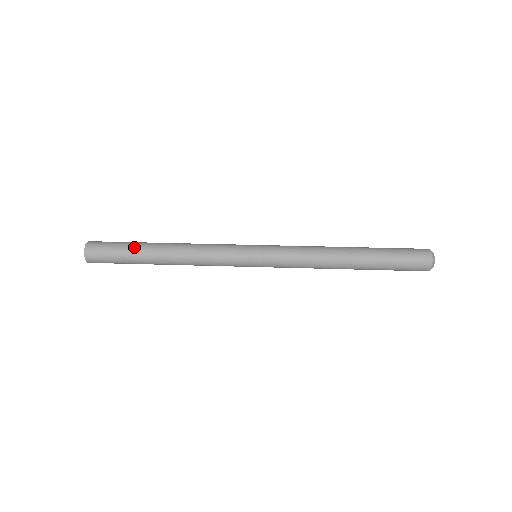
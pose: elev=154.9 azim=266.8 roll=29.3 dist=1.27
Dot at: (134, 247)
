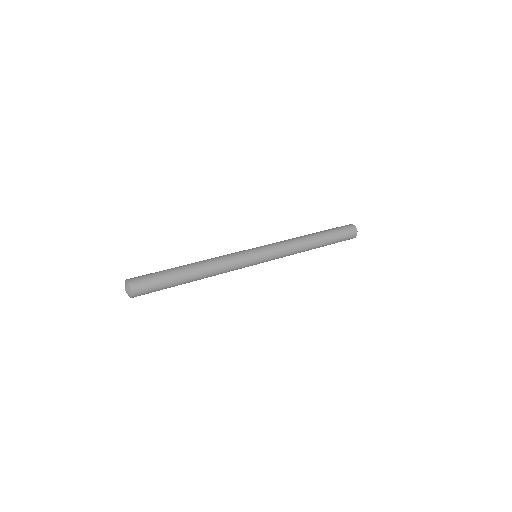
Dot at: (170, 272)
